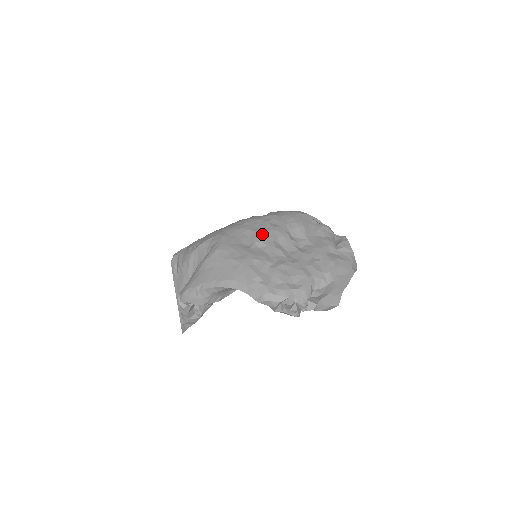
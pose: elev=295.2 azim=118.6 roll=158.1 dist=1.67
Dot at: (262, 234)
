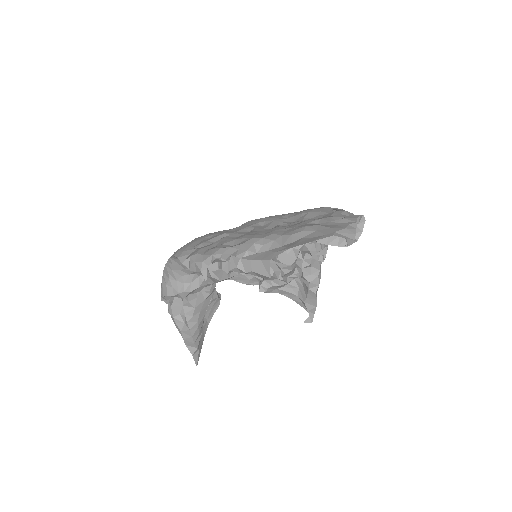
Dot at: (249, 221)
